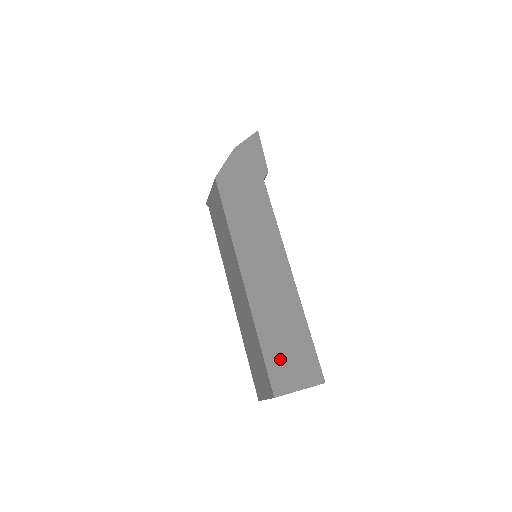
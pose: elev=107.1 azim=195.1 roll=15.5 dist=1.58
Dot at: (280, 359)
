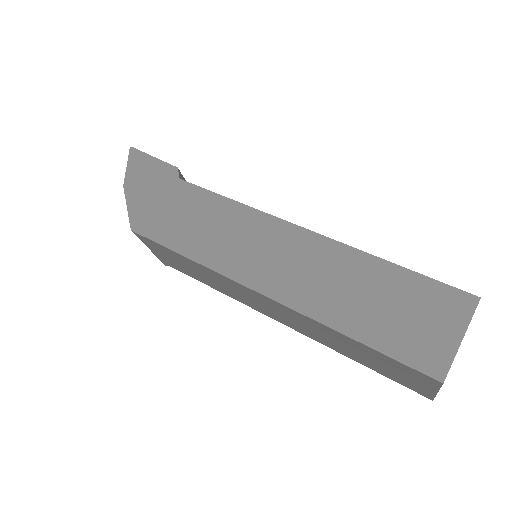
Dot at: (397, 331)
